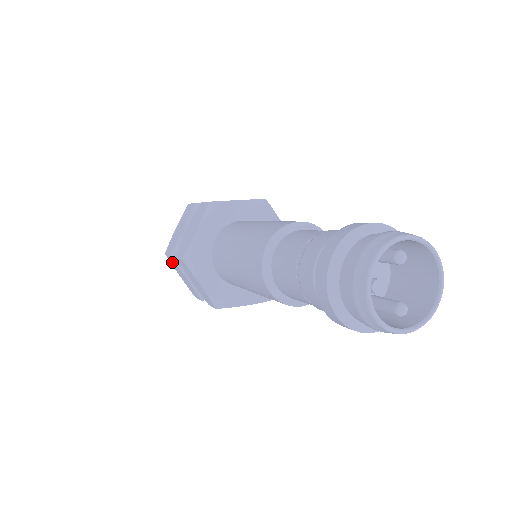
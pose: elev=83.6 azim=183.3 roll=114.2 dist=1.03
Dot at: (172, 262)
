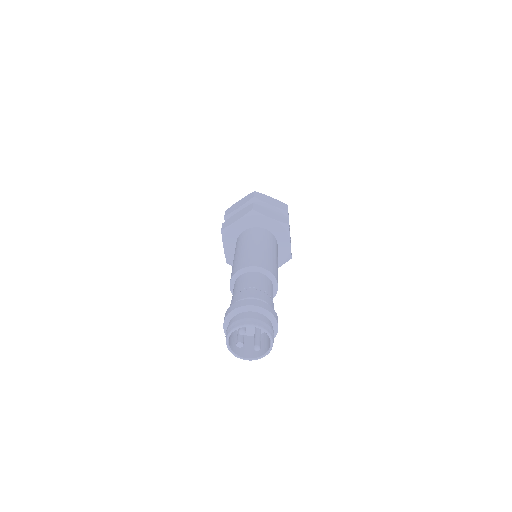
Dot at: occluded
